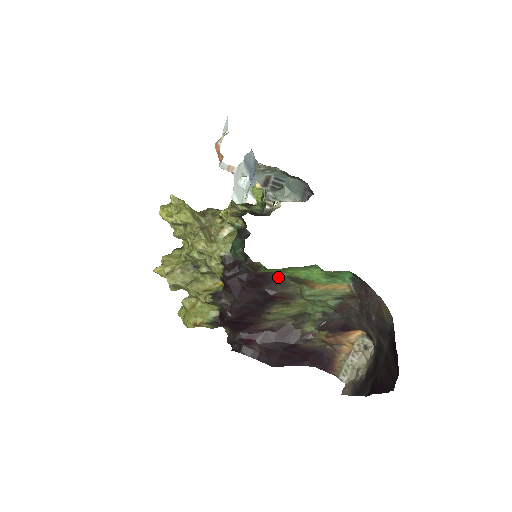
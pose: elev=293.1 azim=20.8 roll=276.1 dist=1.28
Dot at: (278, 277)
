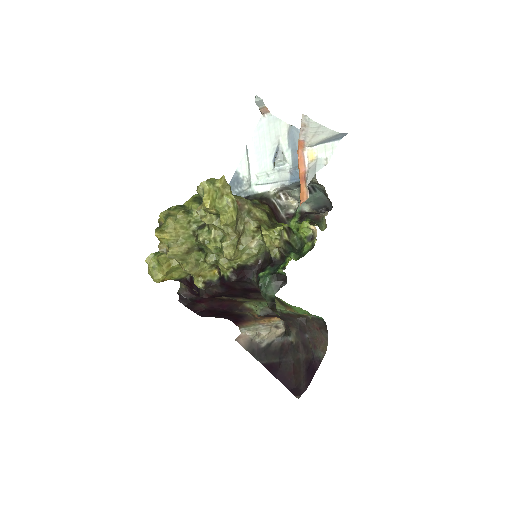
Dot at: occluded
